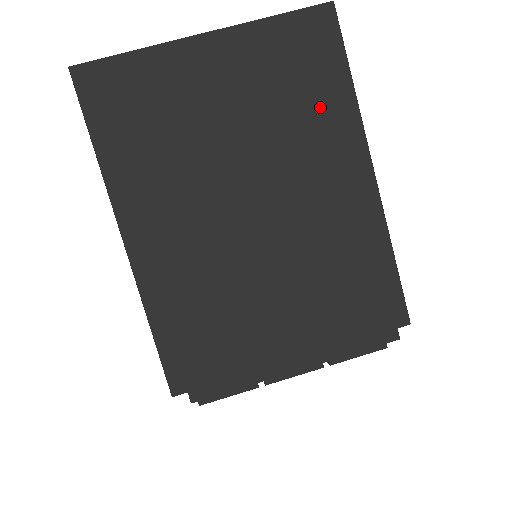
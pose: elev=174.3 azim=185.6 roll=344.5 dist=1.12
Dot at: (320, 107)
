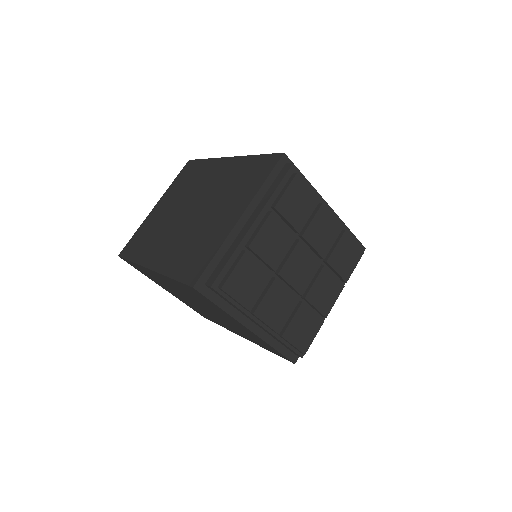
Dot at: (199, 173)
